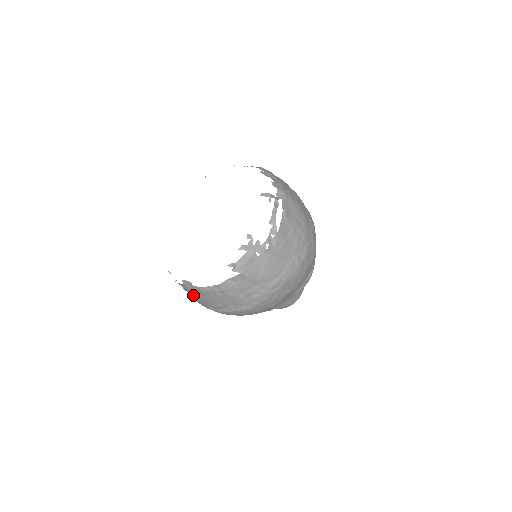
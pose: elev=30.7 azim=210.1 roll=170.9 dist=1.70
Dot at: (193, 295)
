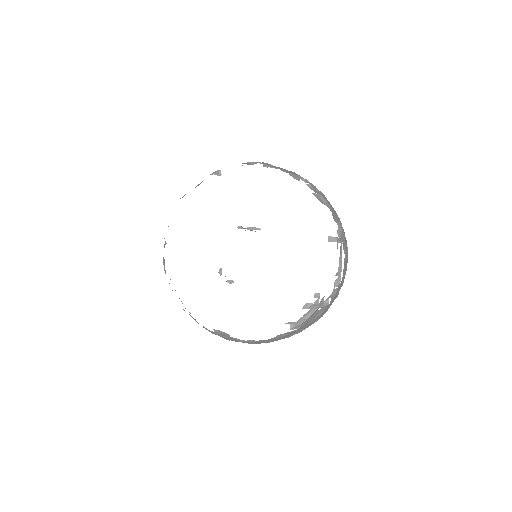
Dot at: occluded
